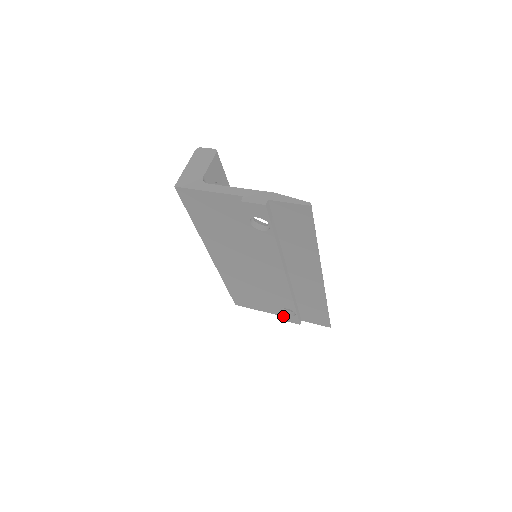
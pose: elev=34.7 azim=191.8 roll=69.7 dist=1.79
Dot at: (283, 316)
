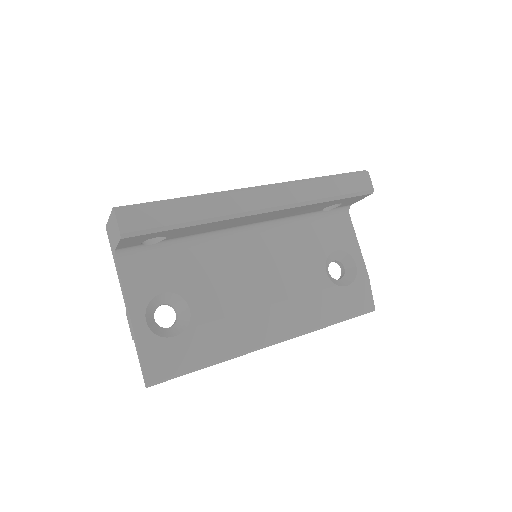
Dot at: occluded
